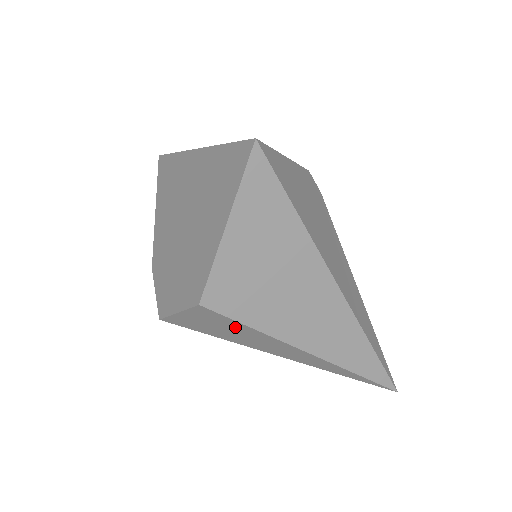
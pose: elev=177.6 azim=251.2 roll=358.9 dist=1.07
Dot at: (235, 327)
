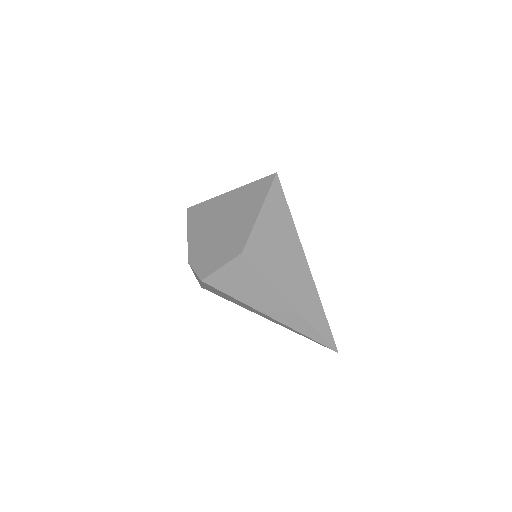
Dot at: (254, 278)
